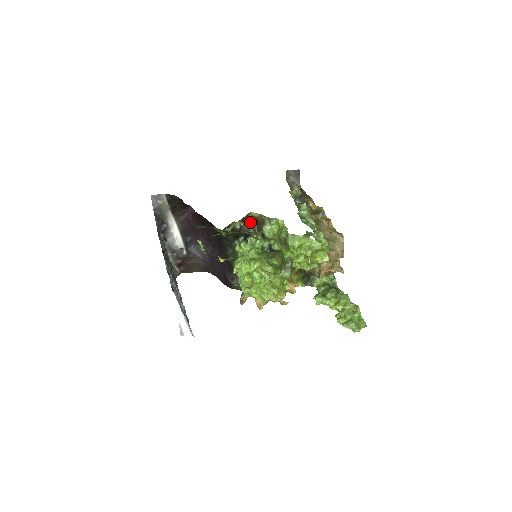
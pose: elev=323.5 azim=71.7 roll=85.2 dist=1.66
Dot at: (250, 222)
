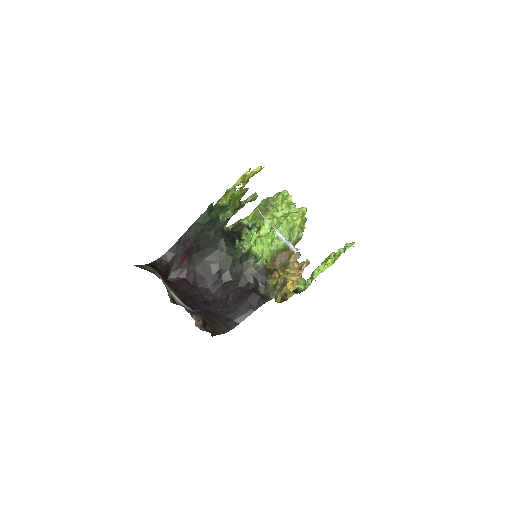
Dot at: occluded
